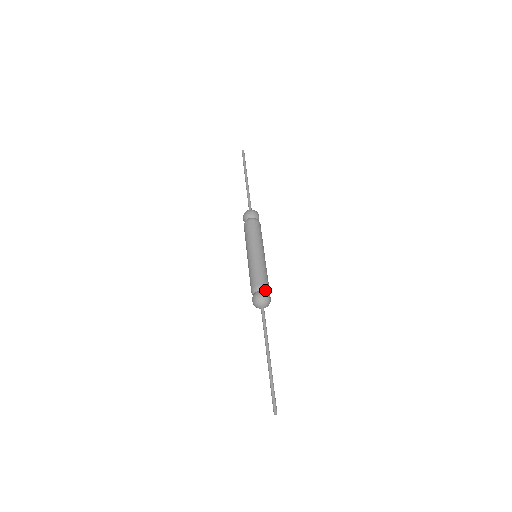
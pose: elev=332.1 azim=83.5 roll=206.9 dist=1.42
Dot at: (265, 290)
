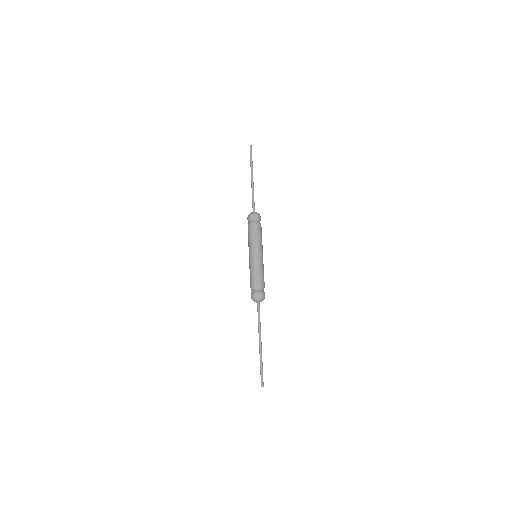
Dot at: (261, 289)
